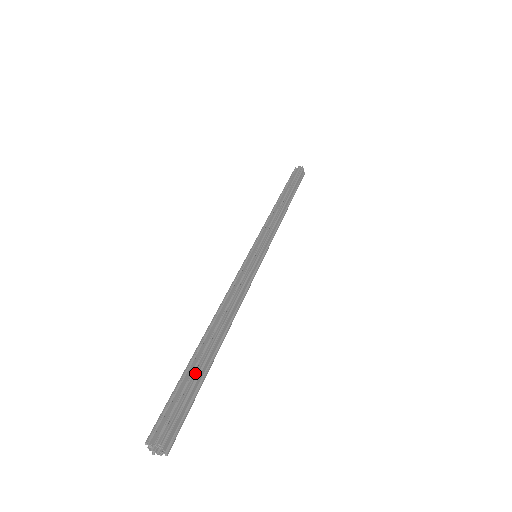
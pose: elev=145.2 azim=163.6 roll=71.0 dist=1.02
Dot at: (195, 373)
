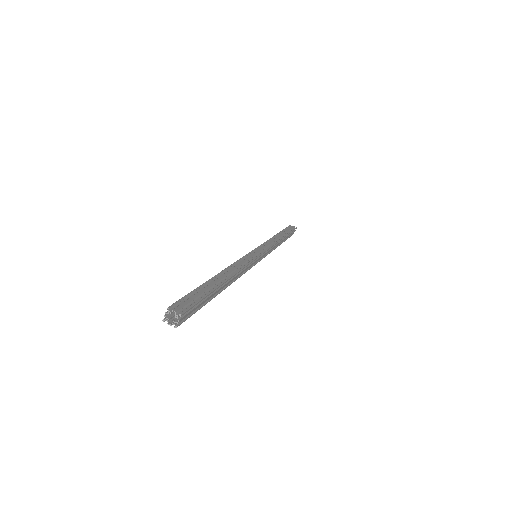
Dot at: (198, 287)
